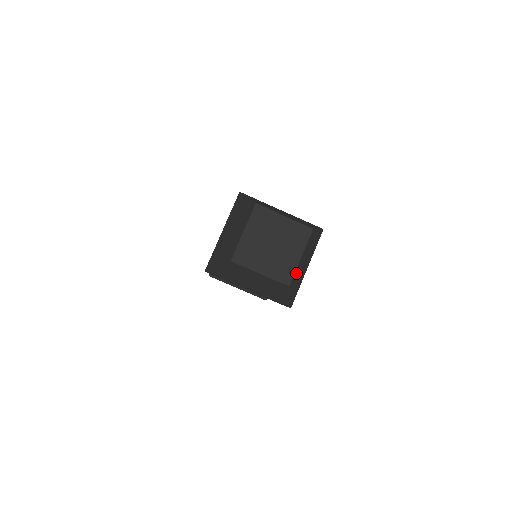
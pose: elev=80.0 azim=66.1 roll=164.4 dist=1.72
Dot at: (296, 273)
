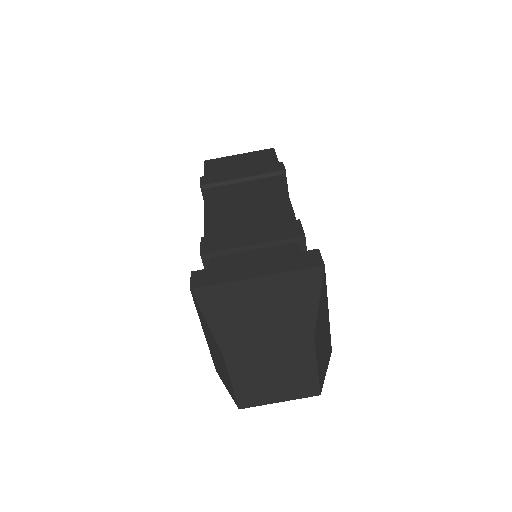
Dot at: (320, 372)
